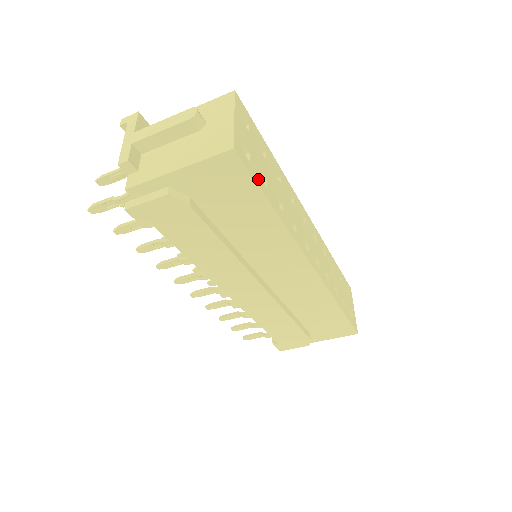
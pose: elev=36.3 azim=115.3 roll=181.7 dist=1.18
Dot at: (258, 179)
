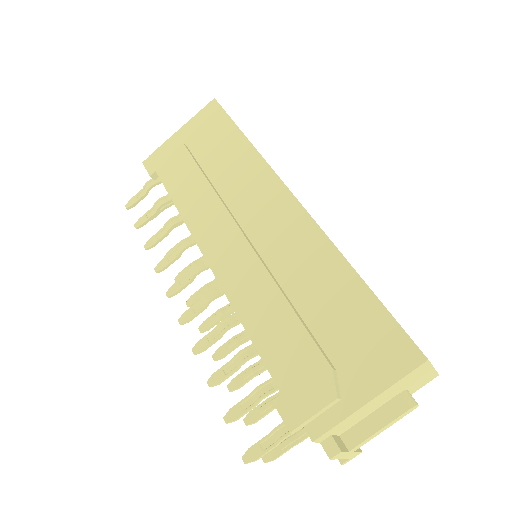
Dot at: occluded
